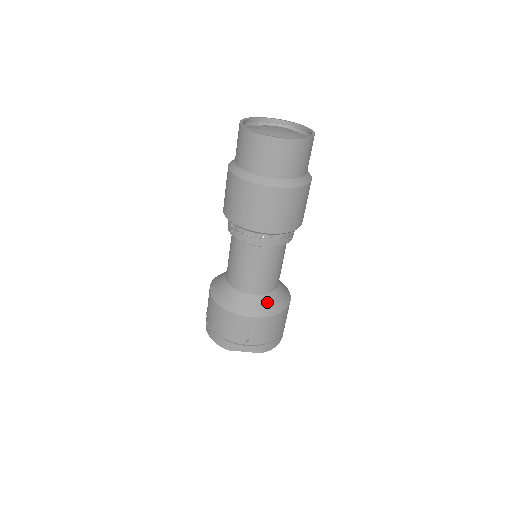
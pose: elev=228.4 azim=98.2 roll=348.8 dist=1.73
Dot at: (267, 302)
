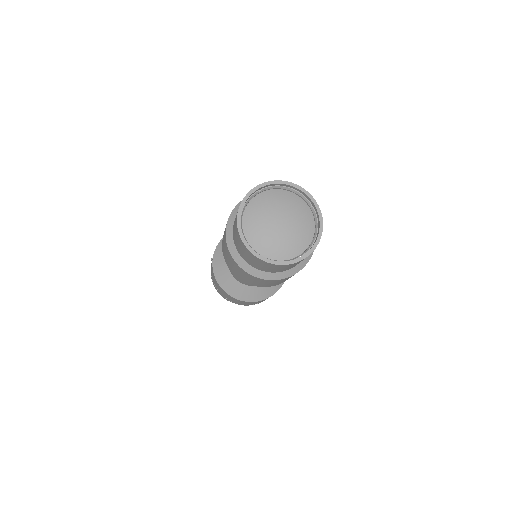
Dot at: (262, 290)
